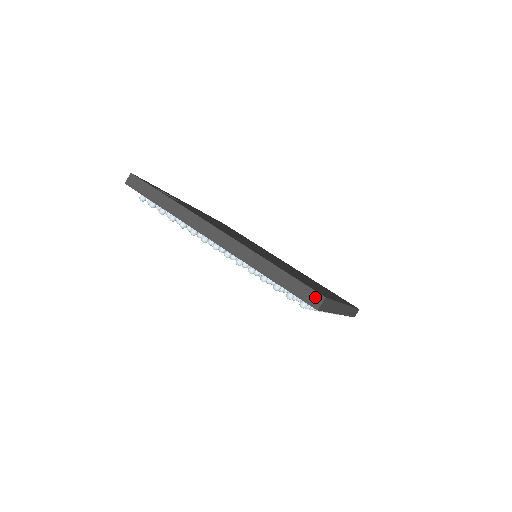
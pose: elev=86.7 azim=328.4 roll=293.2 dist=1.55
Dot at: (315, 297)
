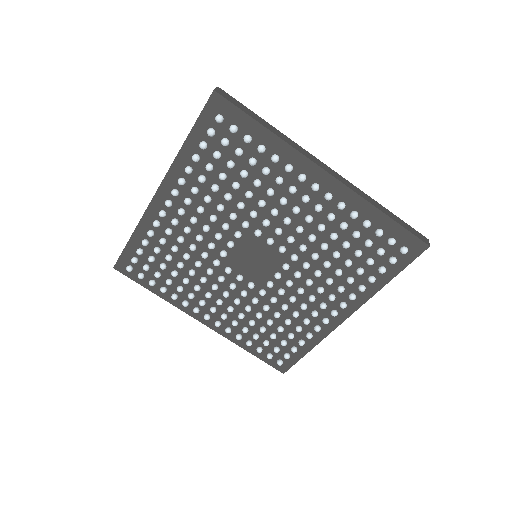
Dot at: (423, 237)
